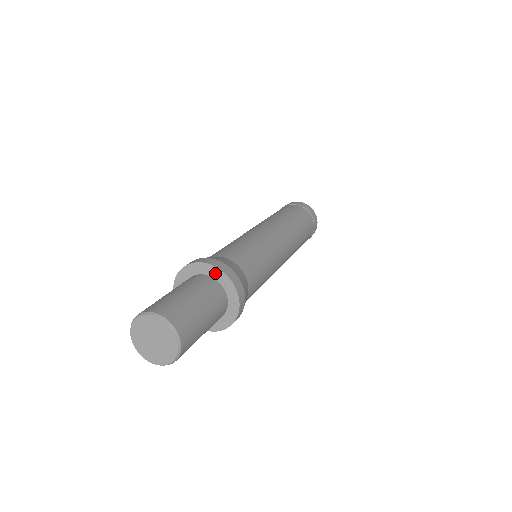
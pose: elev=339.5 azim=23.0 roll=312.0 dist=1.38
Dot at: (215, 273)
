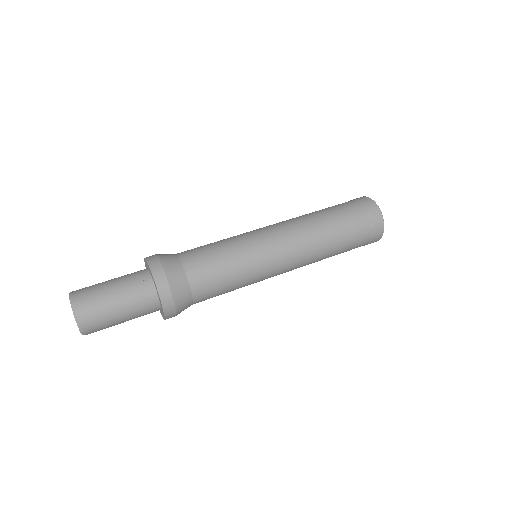
Dot at: (161, 304)
